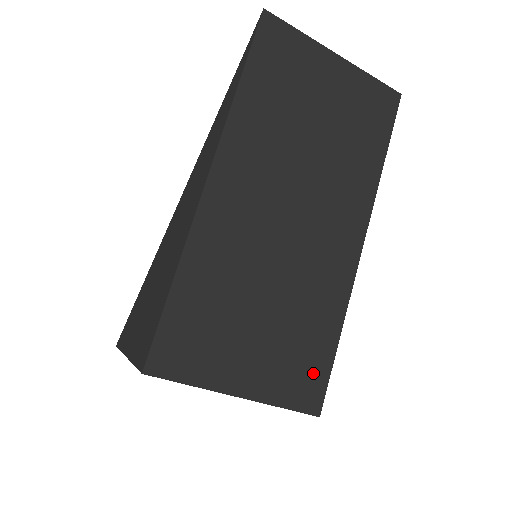
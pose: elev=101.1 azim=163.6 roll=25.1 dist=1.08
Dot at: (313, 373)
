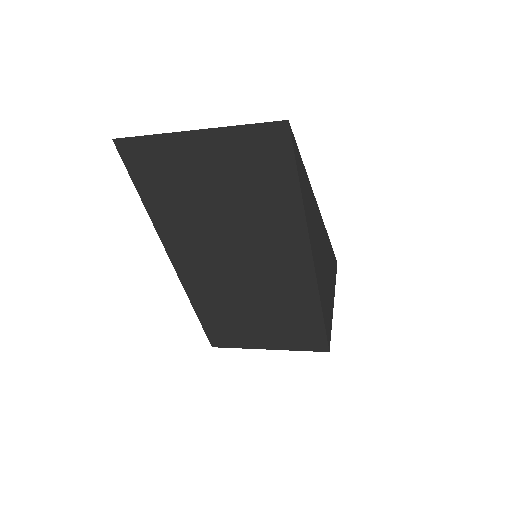
Dot at: (312, 335)
